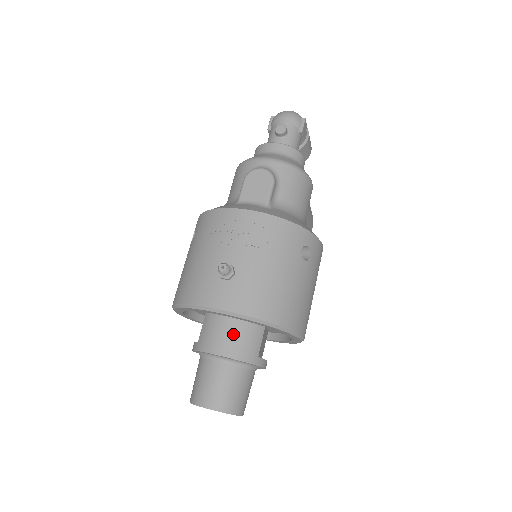
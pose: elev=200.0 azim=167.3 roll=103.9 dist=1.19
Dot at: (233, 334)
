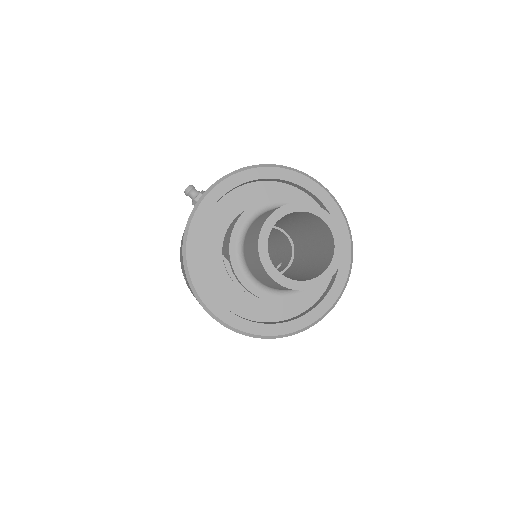
Dot at: occluded
